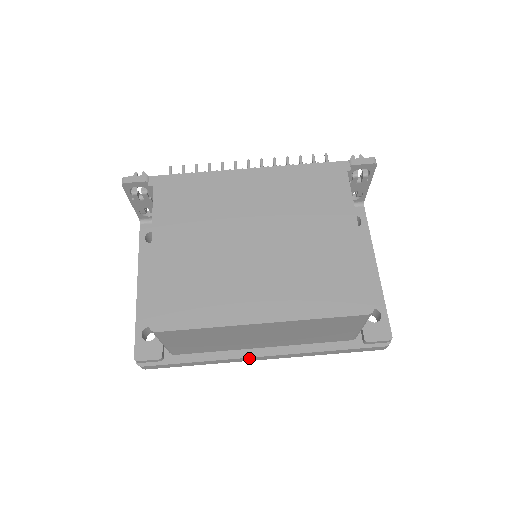
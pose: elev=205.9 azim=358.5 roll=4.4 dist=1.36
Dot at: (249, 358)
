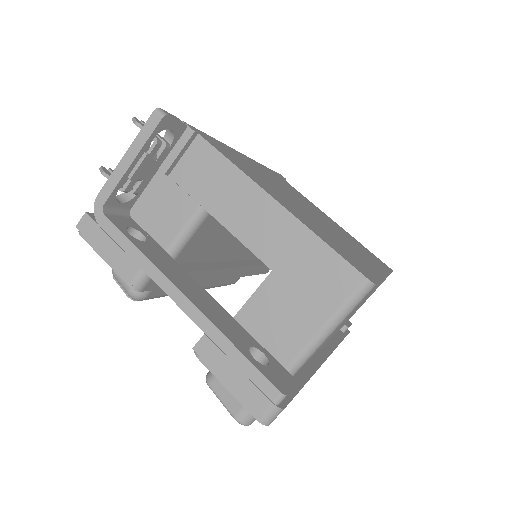
Dot at: occluded
